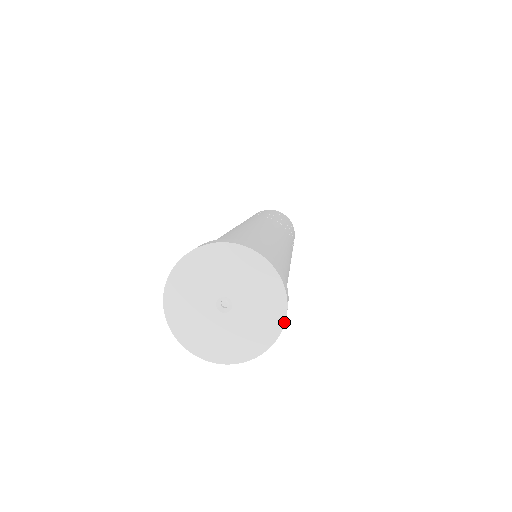
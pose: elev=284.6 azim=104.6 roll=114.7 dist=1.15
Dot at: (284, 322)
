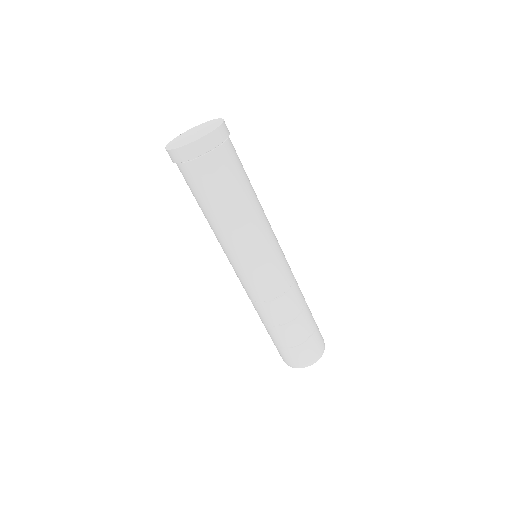
Dot at: (204, 135)
